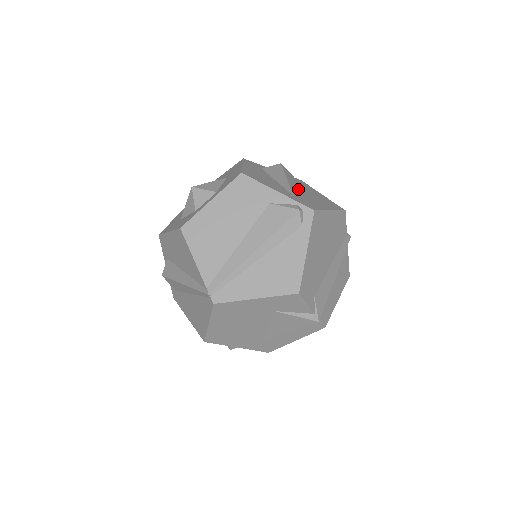
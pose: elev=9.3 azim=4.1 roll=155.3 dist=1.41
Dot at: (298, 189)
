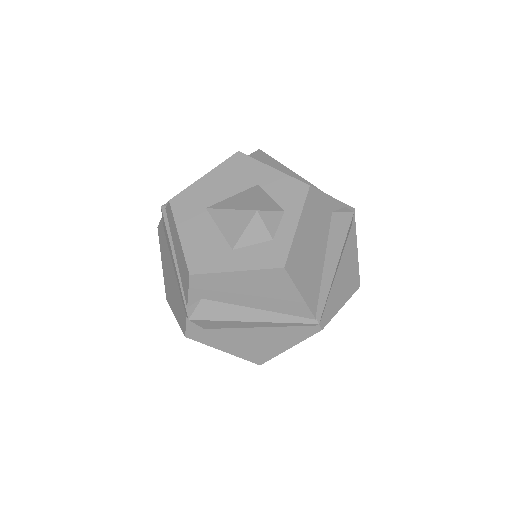
Dot at: occluded
